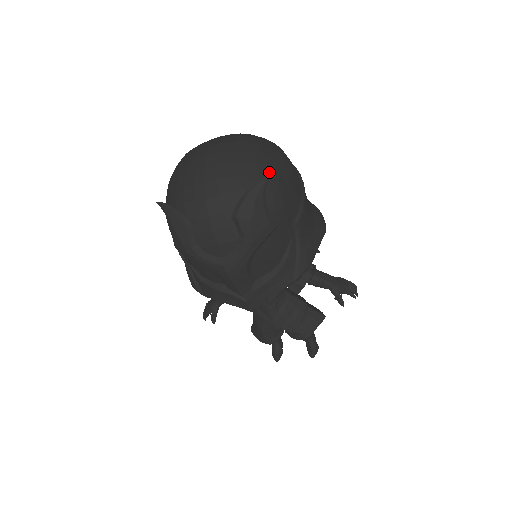
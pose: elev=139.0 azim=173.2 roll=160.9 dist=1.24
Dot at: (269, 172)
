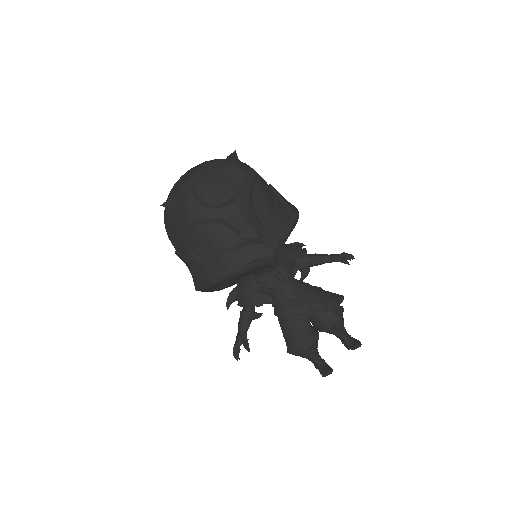
Dot at: occluded
